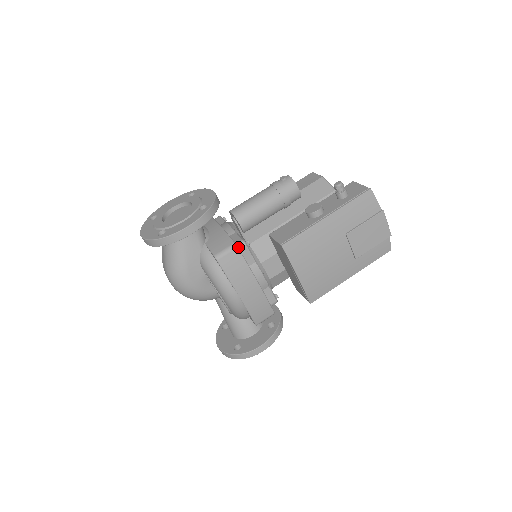
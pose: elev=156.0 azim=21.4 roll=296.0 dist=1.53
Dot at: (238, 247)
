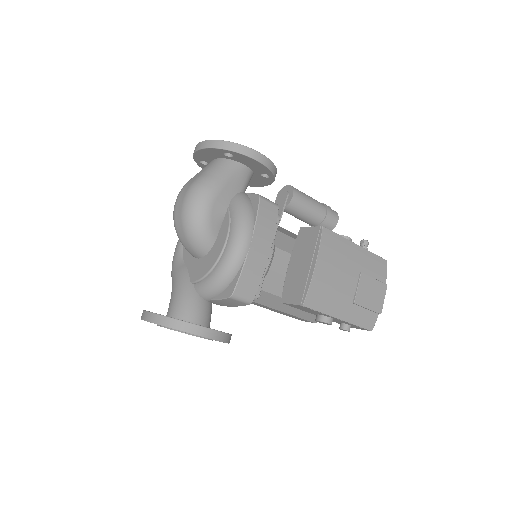
Dot at: occluded
